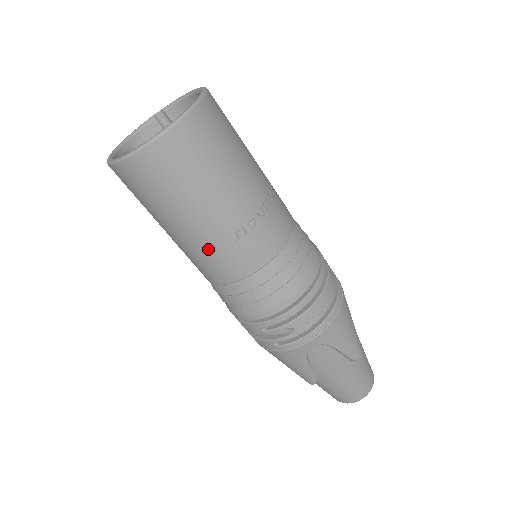
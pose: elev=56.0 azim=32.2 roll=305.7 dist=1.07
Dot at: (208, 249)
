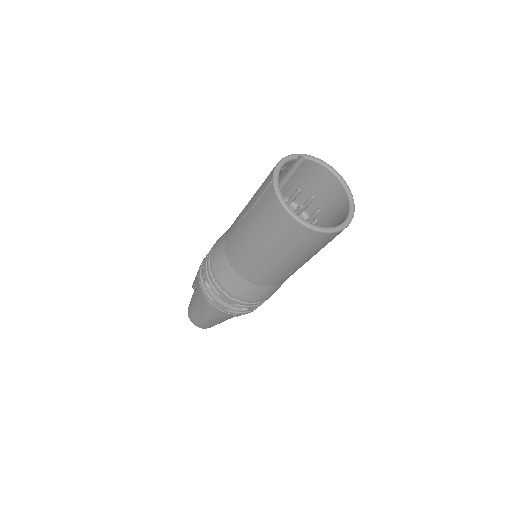
Dot at: (273, 271)
